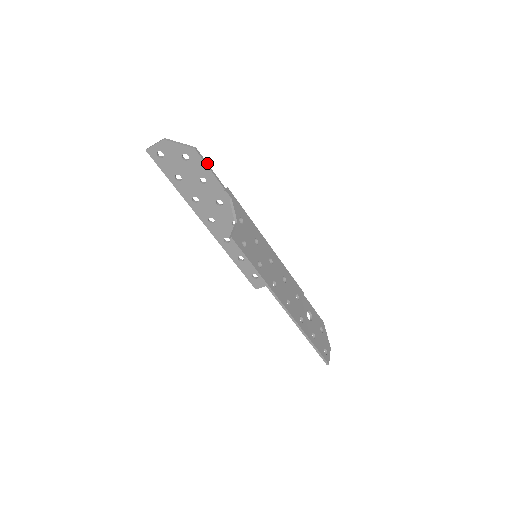
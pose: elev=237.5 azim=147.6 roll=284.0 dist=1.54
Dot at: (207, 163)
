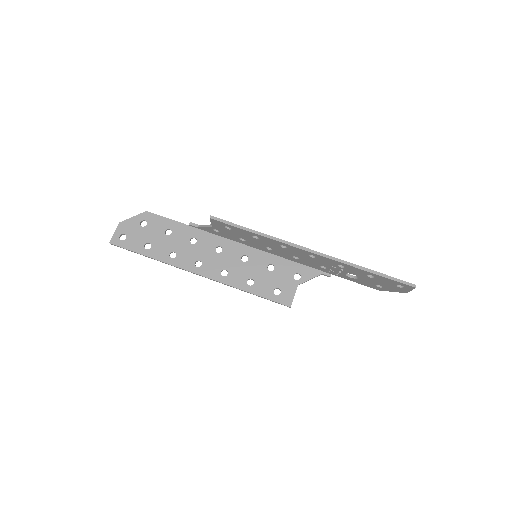
Dot at: (163, 217)
